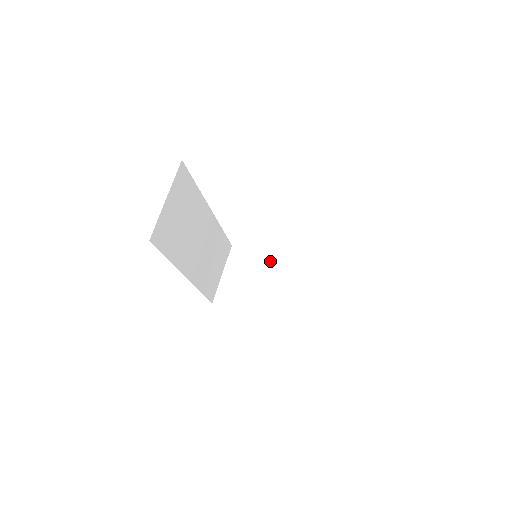
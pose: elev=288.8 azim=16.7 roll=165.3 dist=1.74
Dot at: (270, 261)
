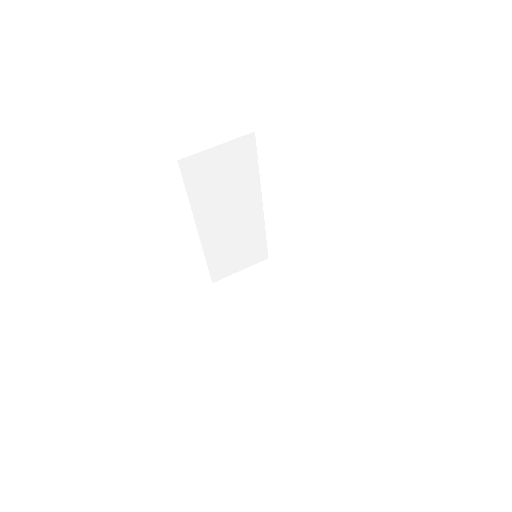
Dot at: (282, 291)
